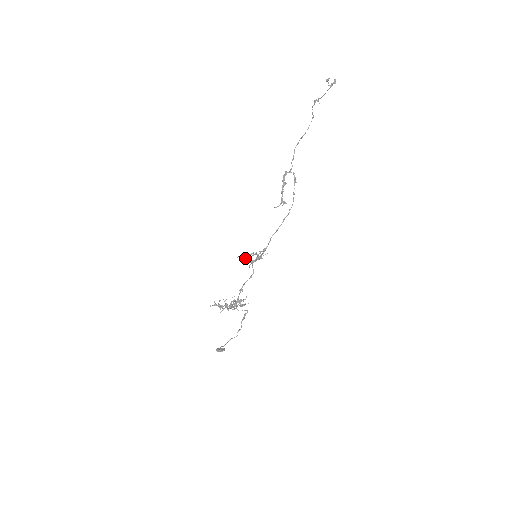
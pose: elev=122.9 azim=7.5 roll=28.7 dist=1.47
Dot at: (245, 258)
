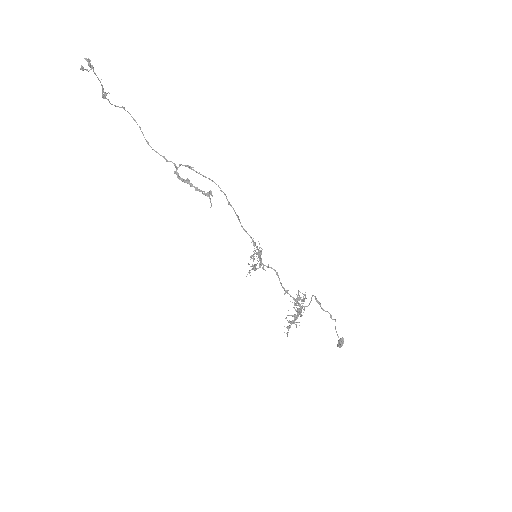
Dot at: occluded
